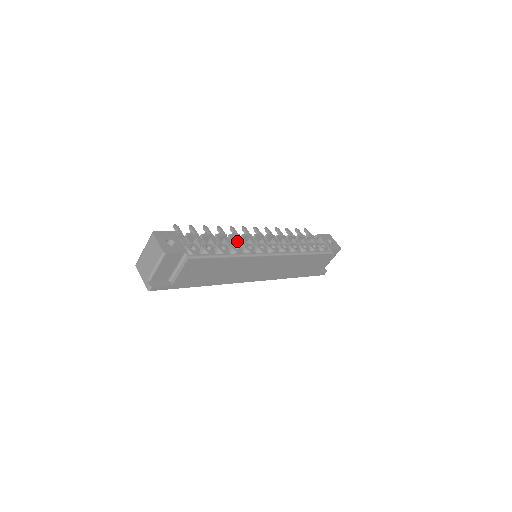
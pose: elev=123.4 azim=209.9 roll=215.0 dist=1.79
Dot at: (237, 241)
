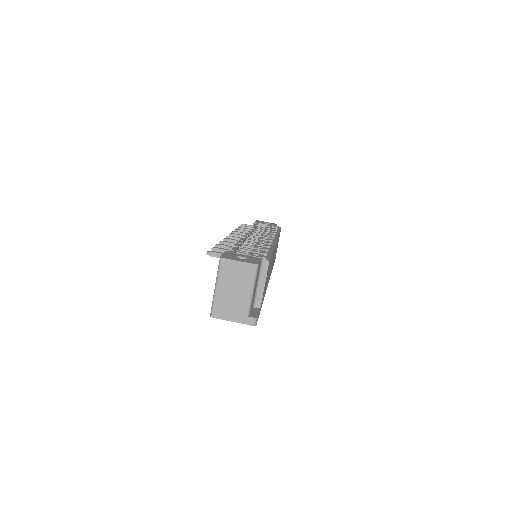
Dot at: occluded
